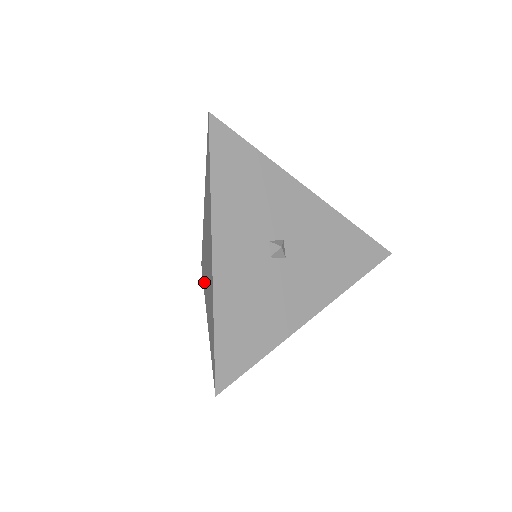
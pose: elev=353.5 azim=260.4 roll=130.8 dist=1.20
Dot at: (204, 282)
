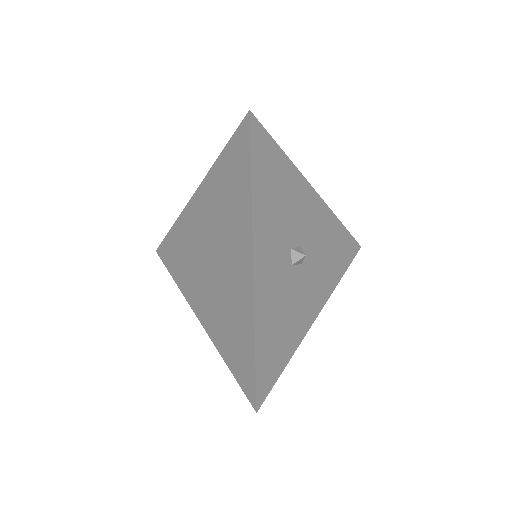
Dot at: (182, 278)
